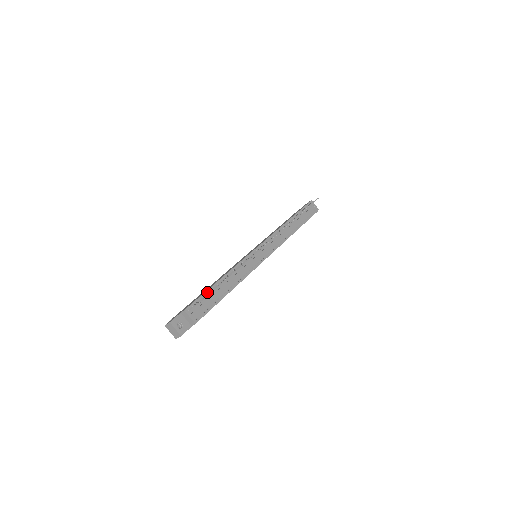
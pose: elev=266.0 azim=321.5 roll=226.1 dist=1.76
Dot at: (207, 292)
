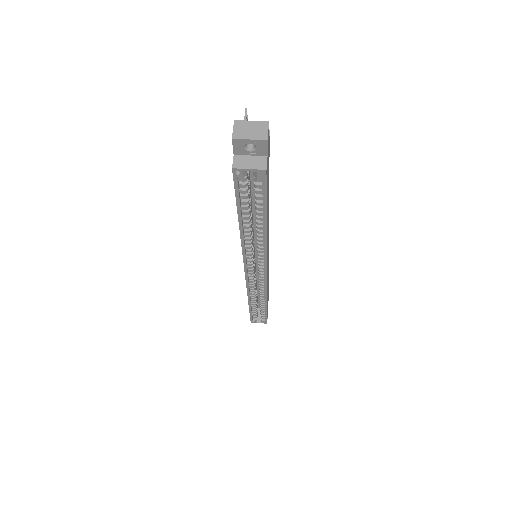
Dot at: occluded
